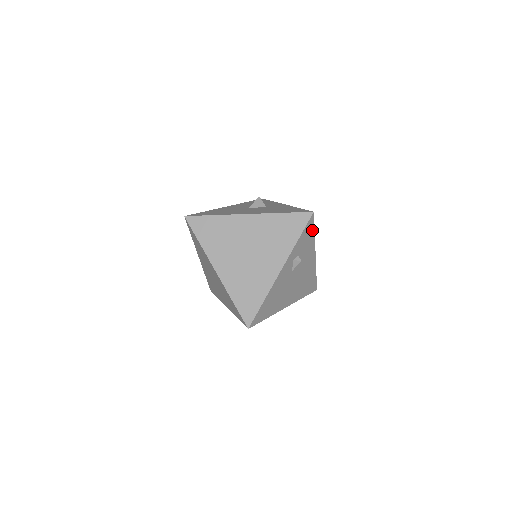
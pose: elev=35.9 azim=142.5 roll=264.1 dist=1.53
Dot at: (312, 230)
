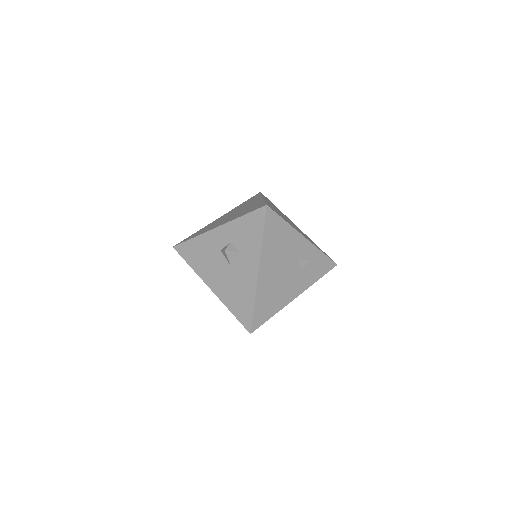
Dot at: (322, 273)
